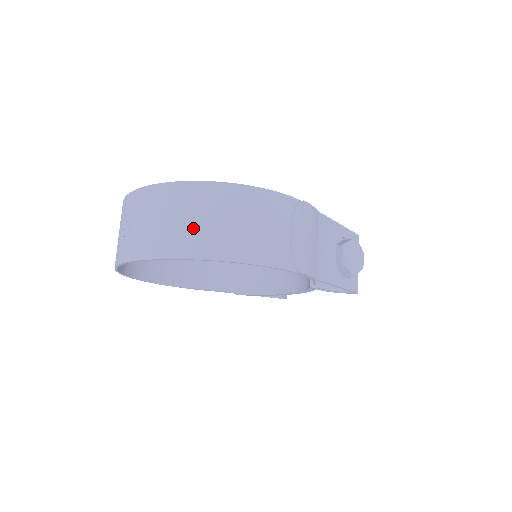
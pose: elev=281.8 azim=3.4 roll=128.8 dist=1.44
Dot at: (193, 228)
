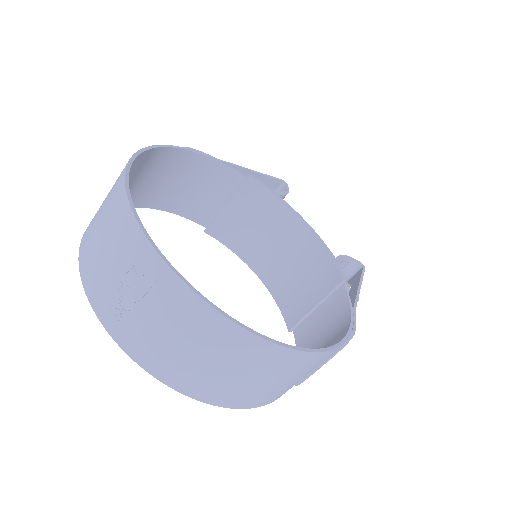
Dot at: (225, 379)
